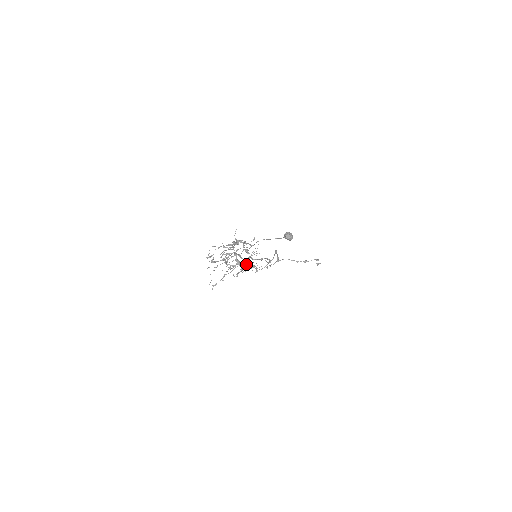
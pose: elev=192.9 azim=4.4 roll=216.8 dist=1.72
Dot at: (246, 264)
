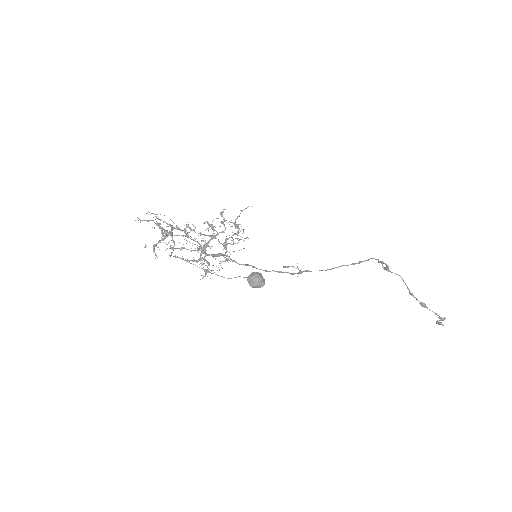
Dot at: (205, 259)
